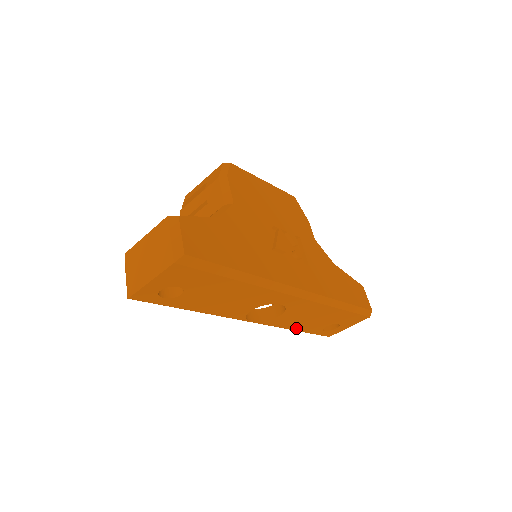
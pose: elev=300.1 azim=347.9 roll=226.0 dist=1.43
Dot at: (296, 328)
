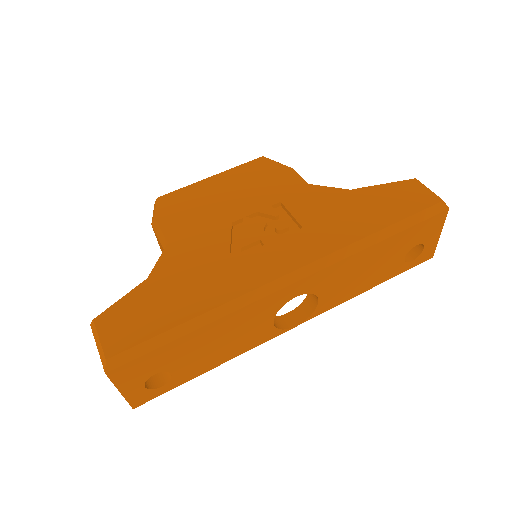
Dot at: (367, 287)
